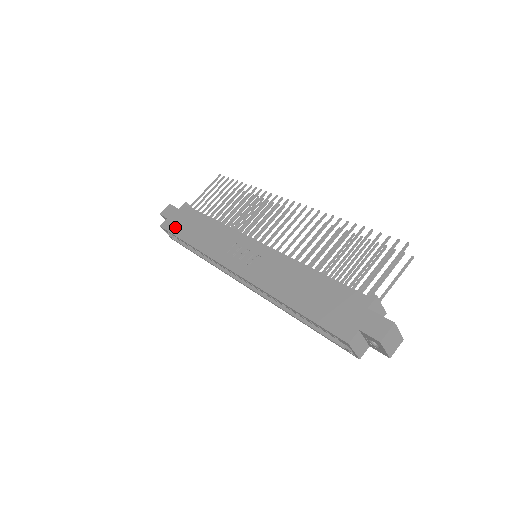
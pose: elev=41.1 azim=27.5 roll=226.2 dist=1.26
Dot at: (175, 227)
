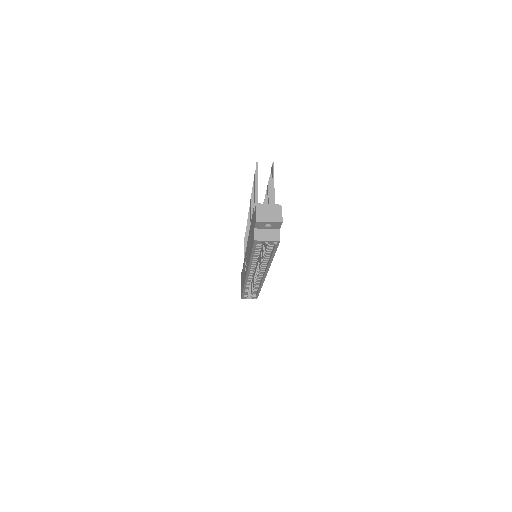
Dot at: occluded
